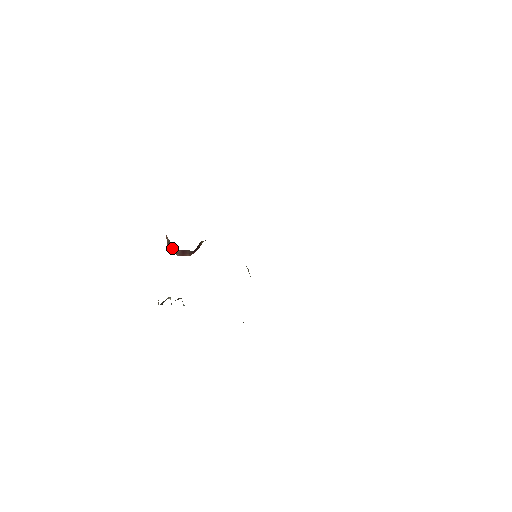
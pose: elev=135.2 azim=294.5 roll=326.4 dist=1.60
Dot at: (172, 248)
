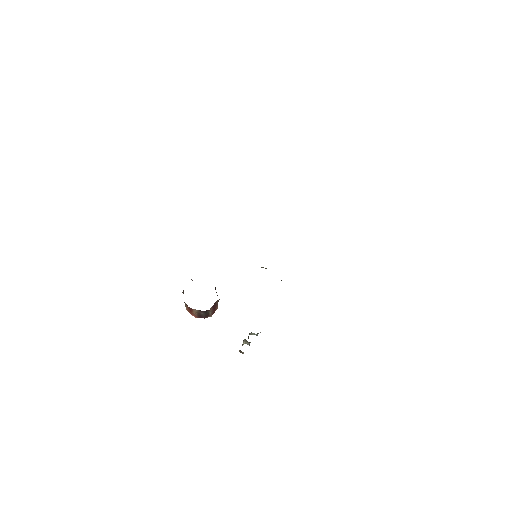
Dot at: (204, 315)
